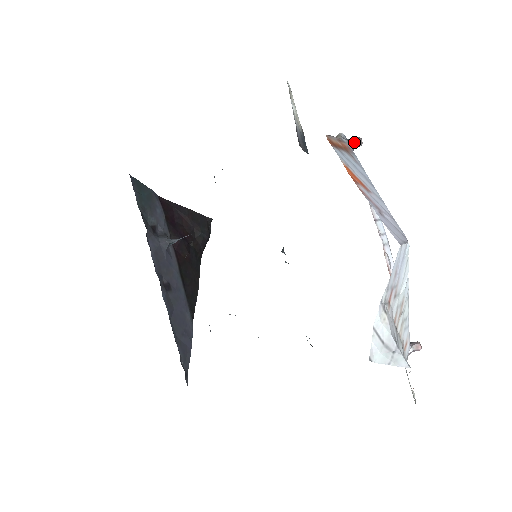
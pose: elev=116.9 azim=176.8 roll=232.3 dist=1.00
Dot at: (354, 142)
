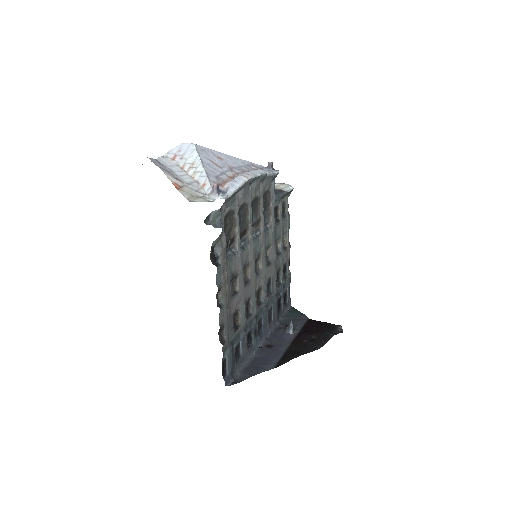
Dot at: (268, 165)
